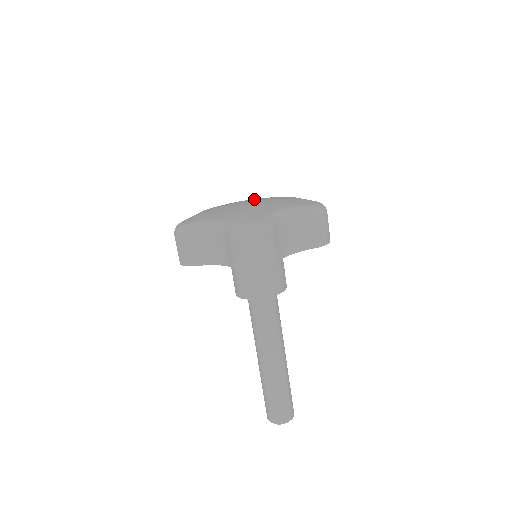
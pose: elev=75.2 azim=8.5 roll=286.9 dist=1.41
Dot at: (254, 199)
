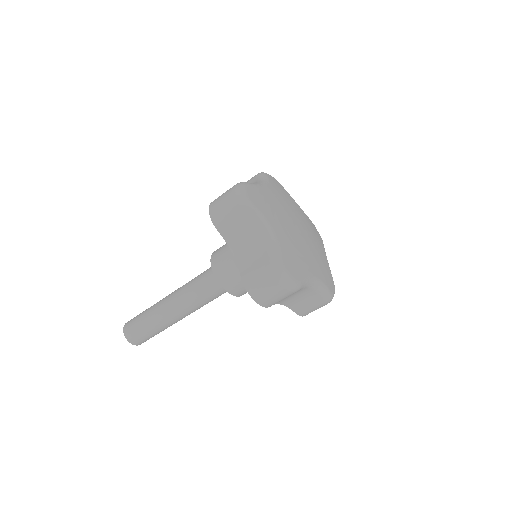
Dot at: (305, 221)
